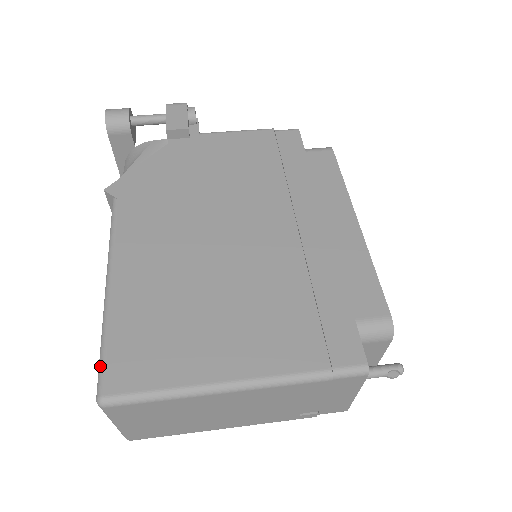
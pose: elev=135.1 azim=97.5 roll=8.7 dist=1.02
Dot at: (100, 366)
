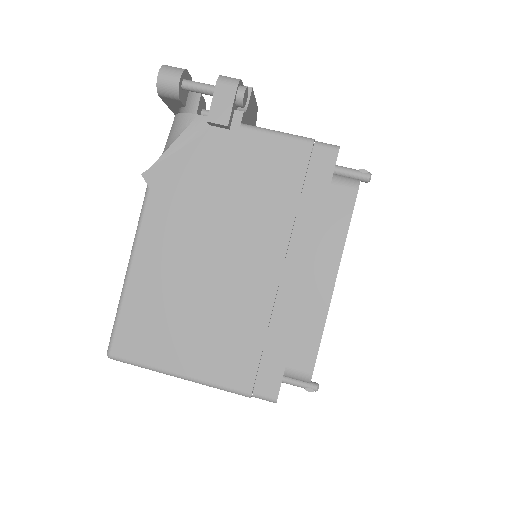
Dot at: (112, 333)
